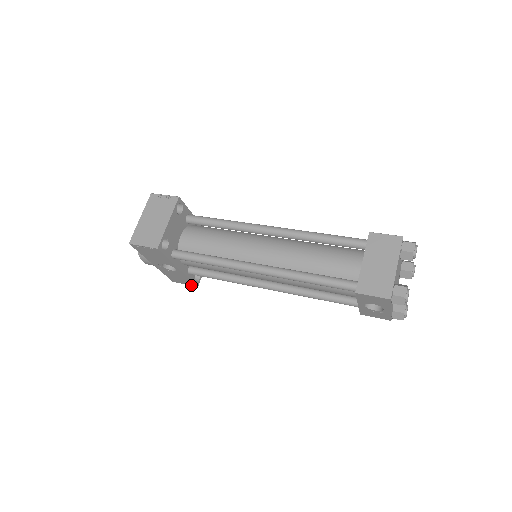
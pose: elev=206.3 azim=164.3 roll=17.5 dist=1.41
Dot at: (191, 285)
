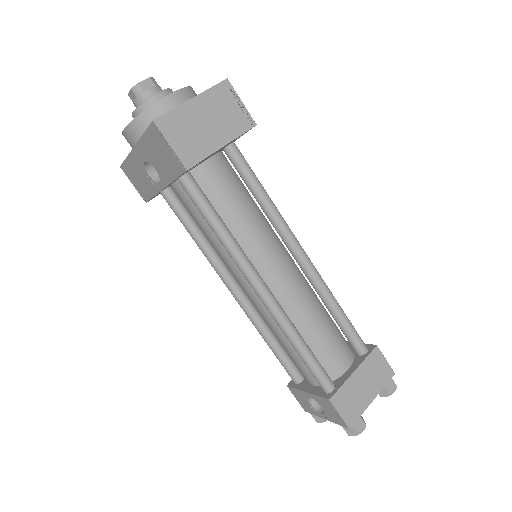
Dot at: (140, 193)
